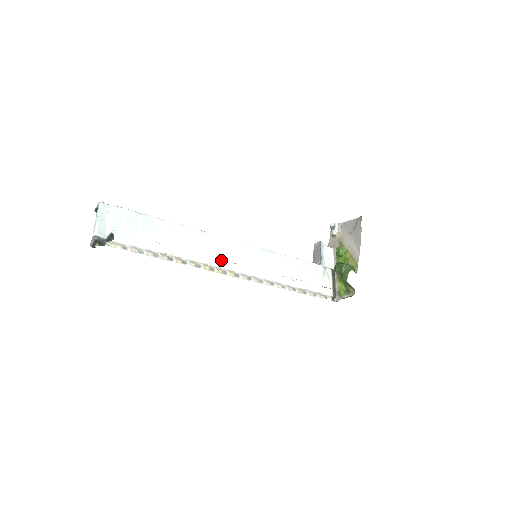
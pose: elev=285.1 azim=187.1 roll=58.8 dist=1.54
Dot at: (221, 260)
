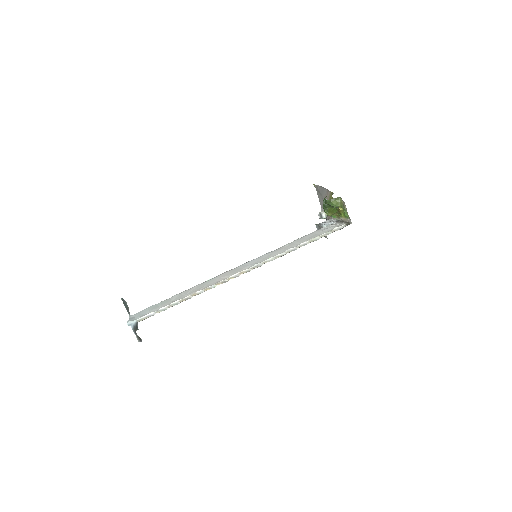
Dot at: (229, 275)
